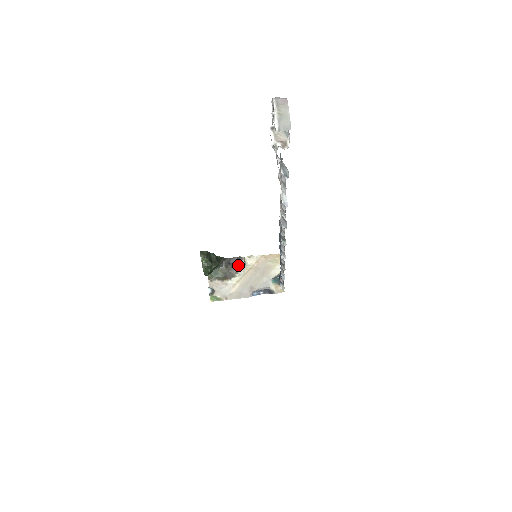
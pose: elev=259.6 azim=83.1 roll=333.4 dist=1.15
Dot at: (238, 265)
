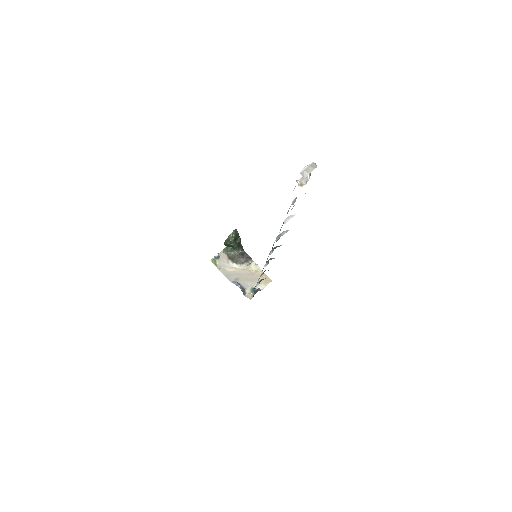
Dot at: (245, 261)
